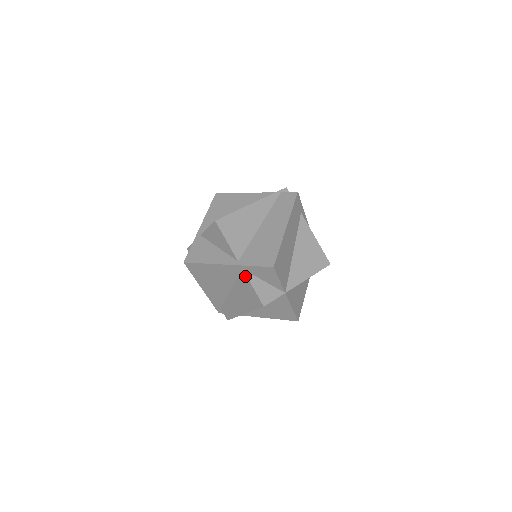
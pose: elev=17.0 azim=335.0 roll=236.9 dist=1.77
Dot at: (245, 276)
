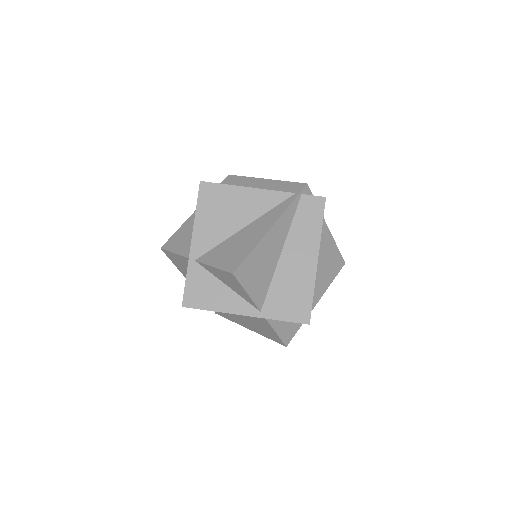
Dot at: (267, 323)
